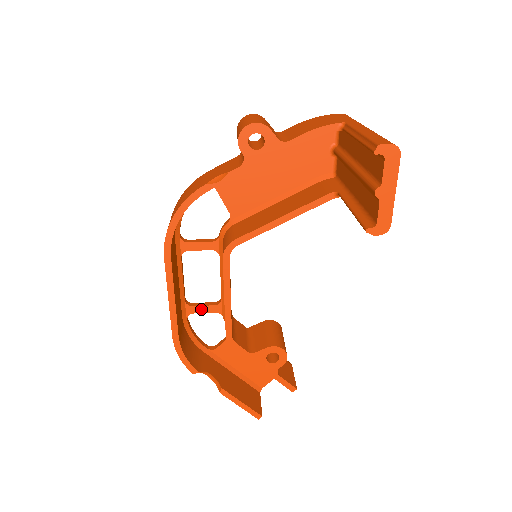
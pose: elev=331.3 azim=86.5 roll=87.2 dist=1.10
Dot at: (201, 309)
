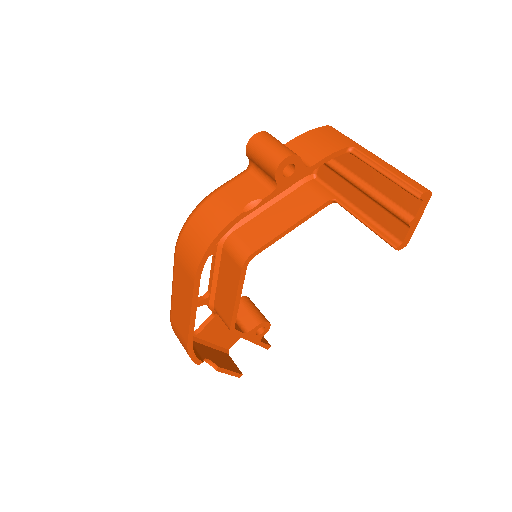
Dot at: occluded
